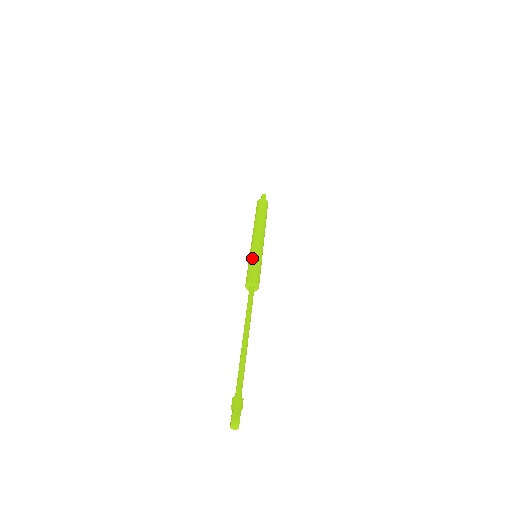
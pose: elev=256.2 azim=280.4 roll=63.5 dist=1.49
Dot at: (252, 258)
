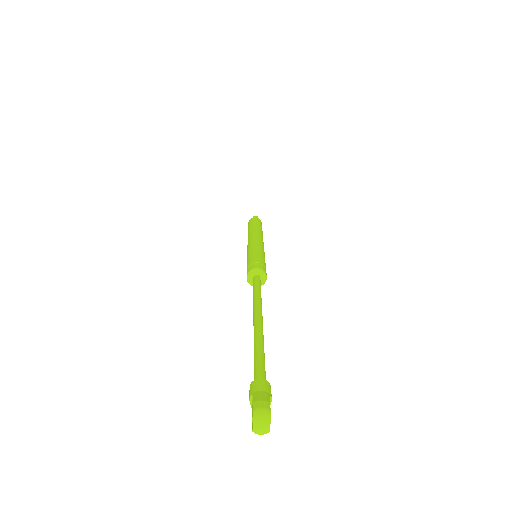
Dot at: (251, 253)
